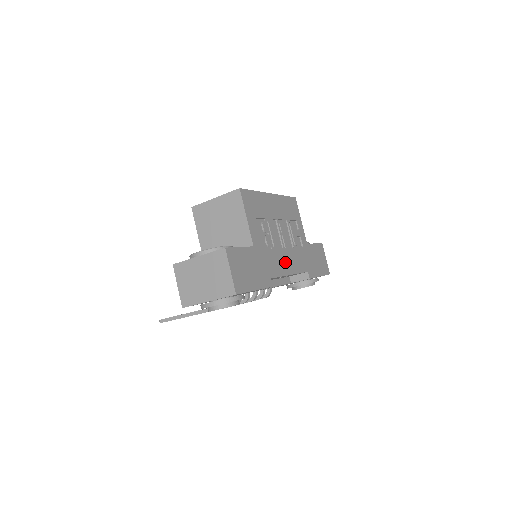
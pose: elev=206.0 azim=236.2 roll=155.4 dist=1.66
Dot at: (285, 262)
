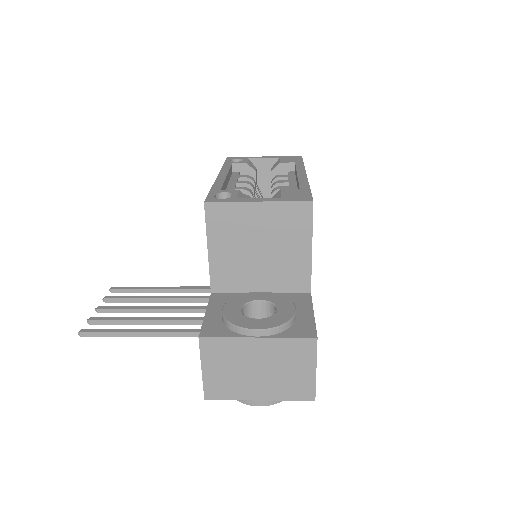
Dot at: occluded
